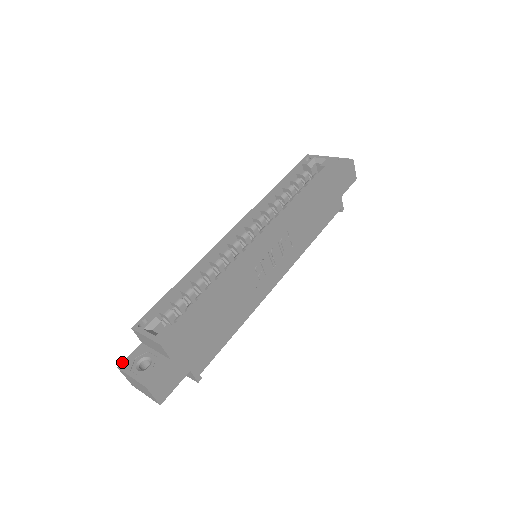
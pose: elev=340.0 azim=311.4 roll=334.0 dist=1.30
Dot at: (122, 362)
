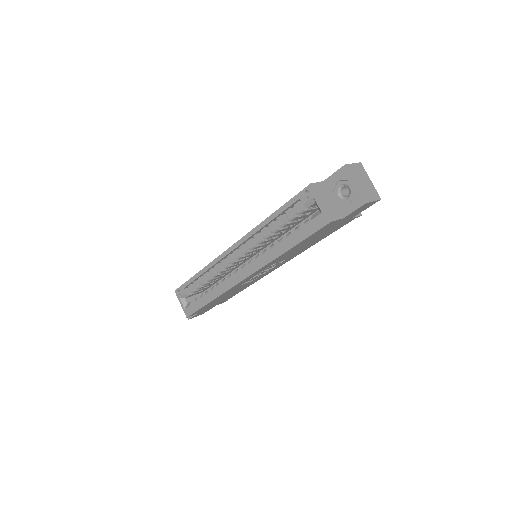
Dot at: occluded
